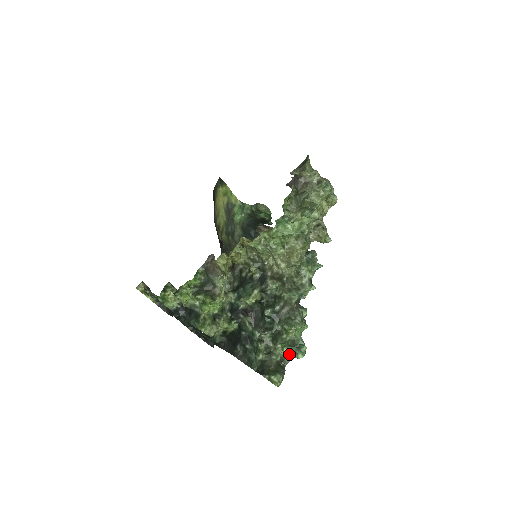
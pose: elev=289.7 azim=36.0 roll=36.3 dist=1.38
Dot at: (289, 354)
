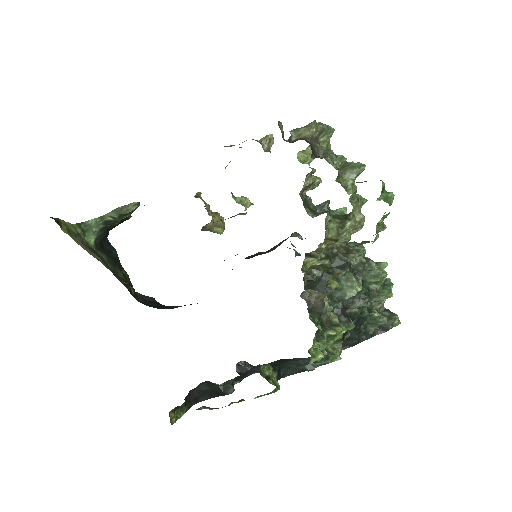
Dot at: occluded
